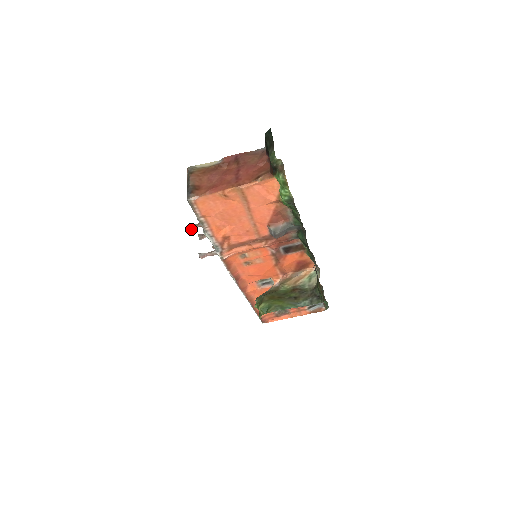
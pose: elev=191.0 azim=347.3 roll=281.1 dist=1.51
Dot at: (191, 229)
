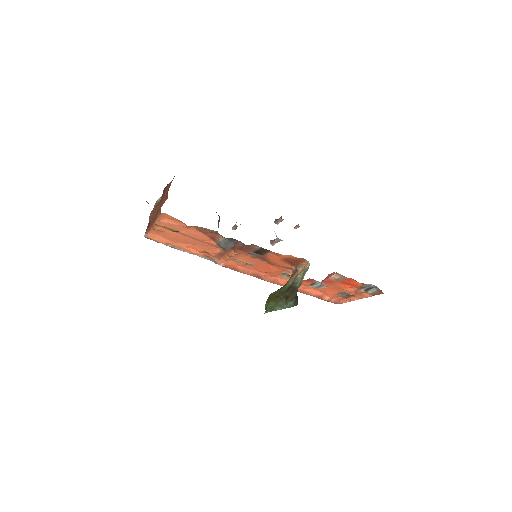
Dot at: (234, 229)
